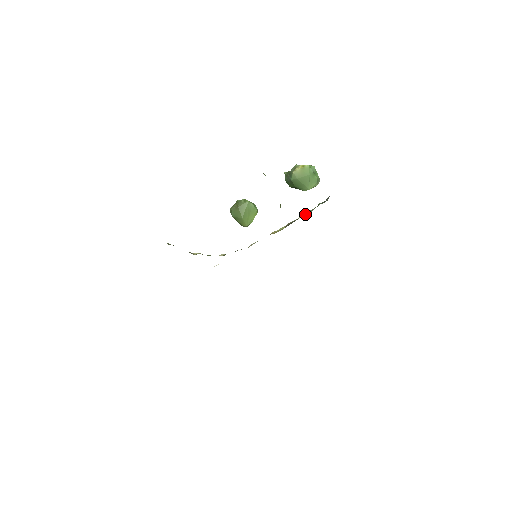
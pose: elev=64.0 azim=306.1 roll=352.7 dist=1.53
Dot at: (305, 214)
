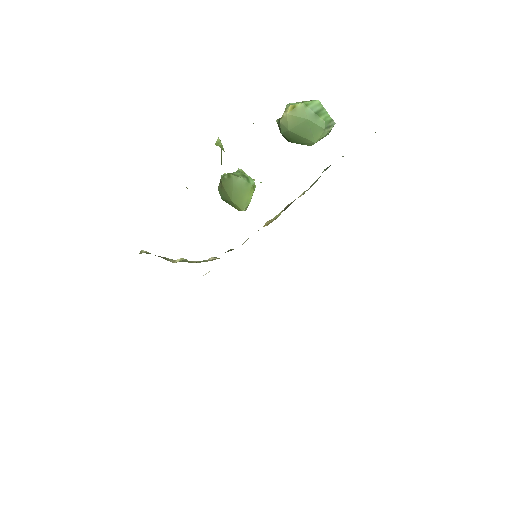
Dot at: occluded
